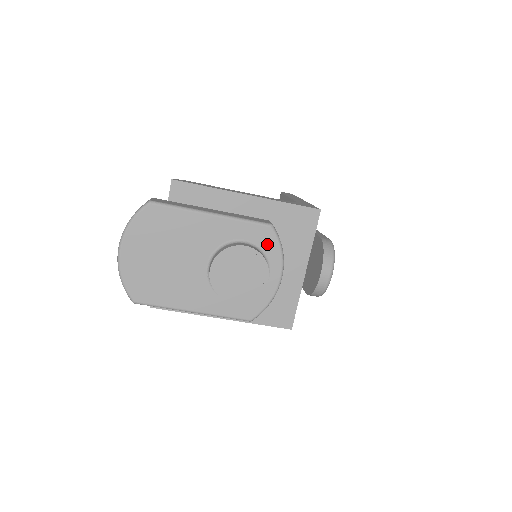
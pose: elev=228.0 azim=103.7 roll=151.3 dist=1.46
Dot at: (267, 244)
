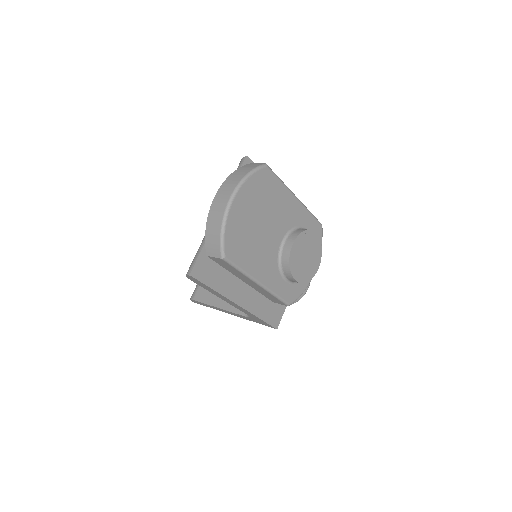
Dot at: occluded
